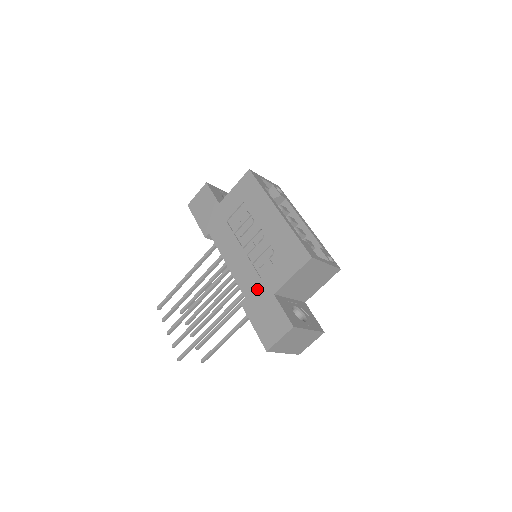
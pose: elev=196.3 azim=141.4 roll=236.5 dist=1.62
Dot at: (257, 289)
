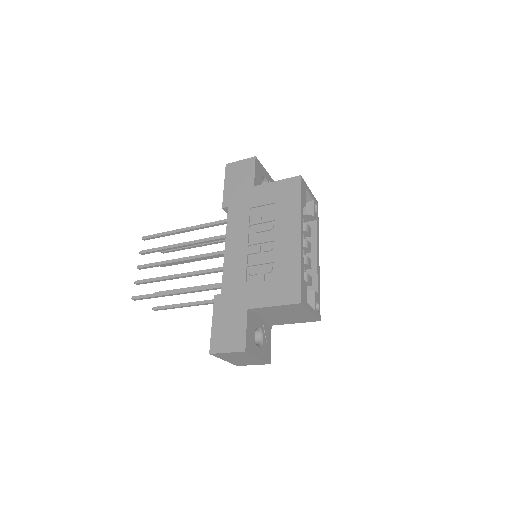
Dot at: (236, 293)
